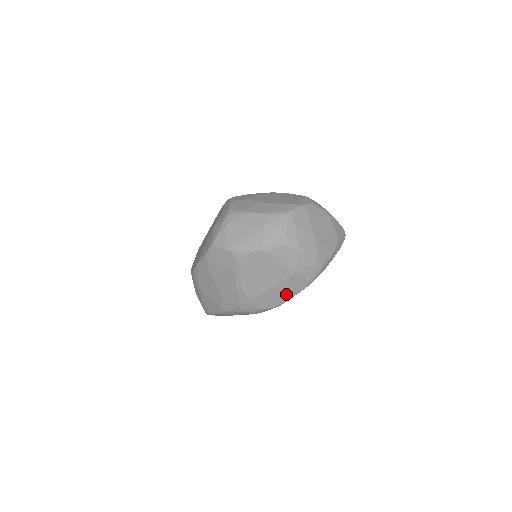
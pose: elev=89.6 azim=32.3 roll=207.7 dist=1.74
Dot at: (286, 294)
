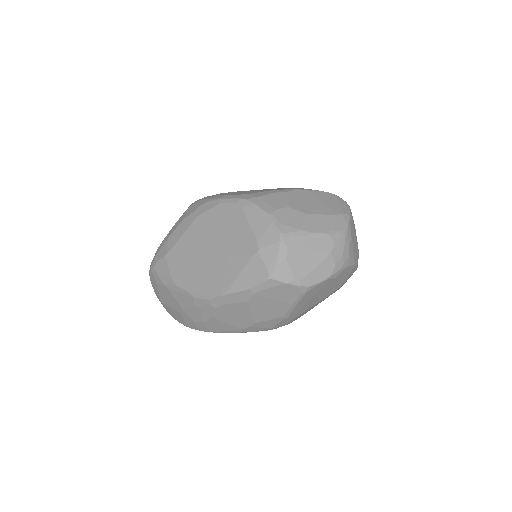
Dot at: occluded
